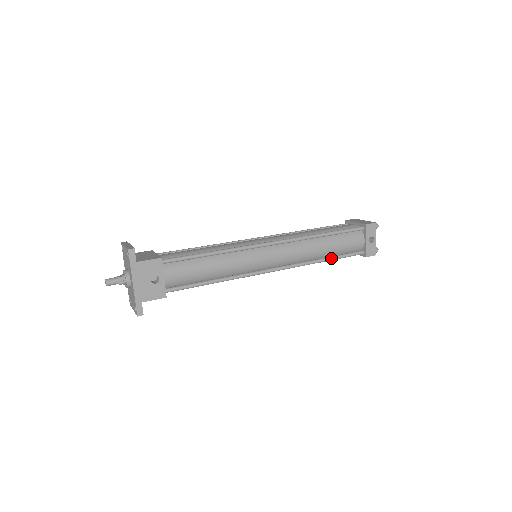
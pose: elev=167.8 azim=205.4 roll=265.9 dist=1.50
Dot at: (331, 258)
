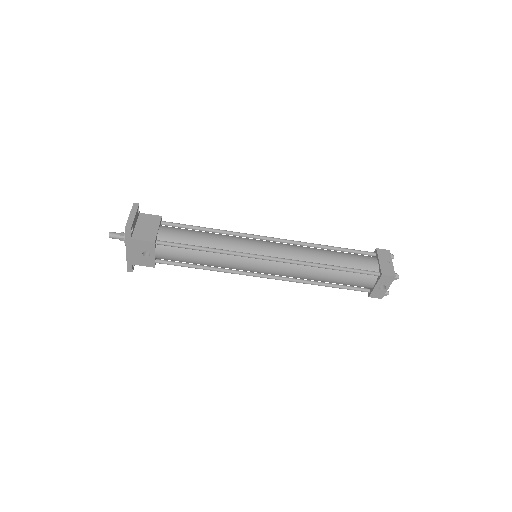
Dot at: (330, 286)
